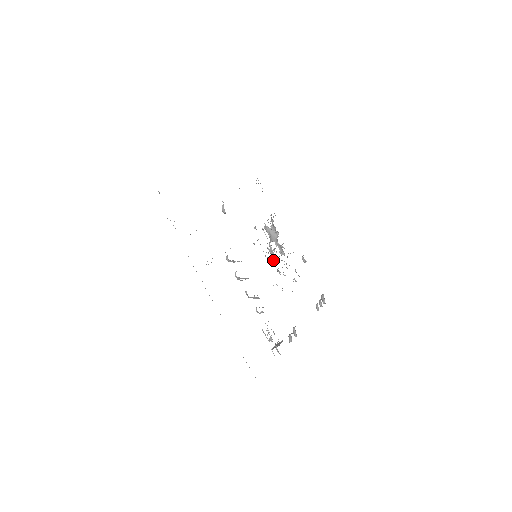
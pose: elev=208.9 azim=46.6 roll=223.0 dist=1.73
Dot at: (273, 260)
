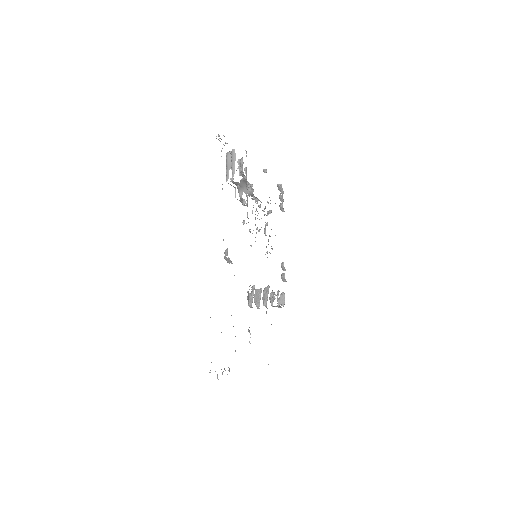
Dot at: occluded
